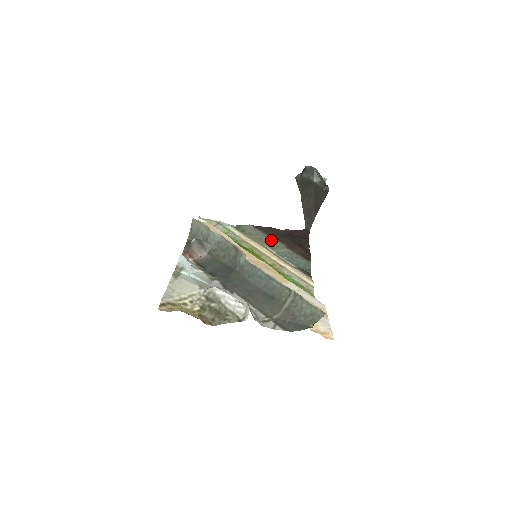
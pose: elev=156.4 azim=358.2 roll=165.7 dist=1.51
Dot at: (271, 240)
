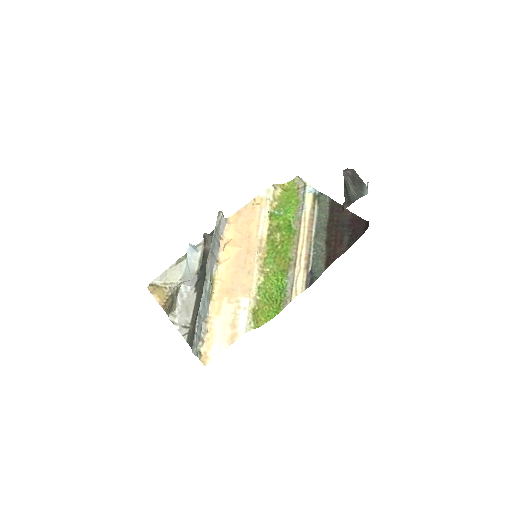
Dot at: (323, 226)
